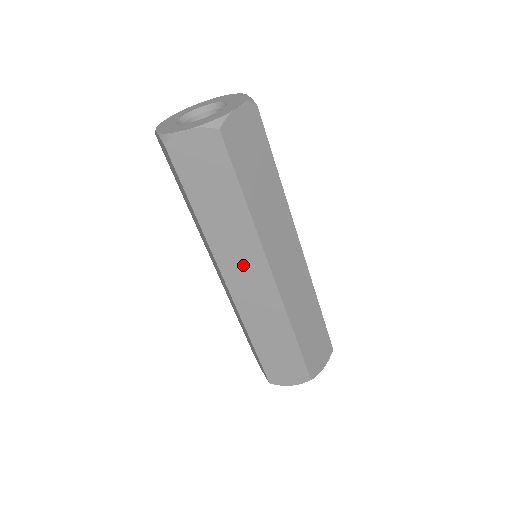
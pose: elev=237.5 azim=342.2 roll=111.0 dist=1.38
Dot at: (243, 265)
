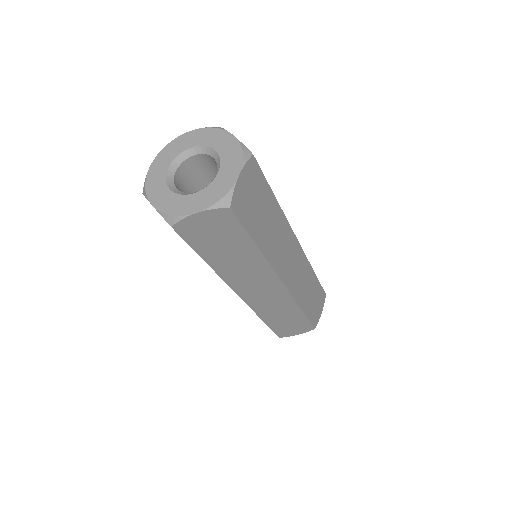
Dot at: (256, 284)
